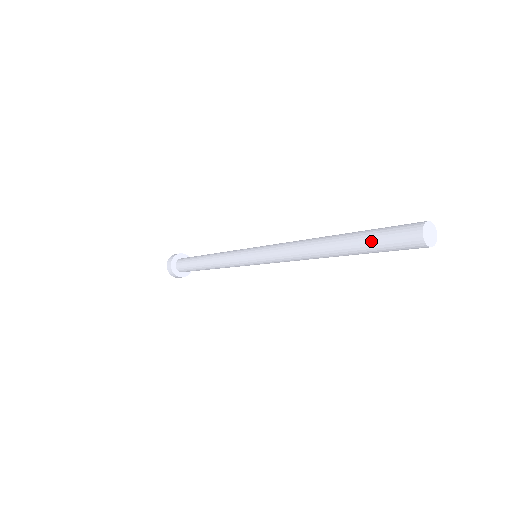
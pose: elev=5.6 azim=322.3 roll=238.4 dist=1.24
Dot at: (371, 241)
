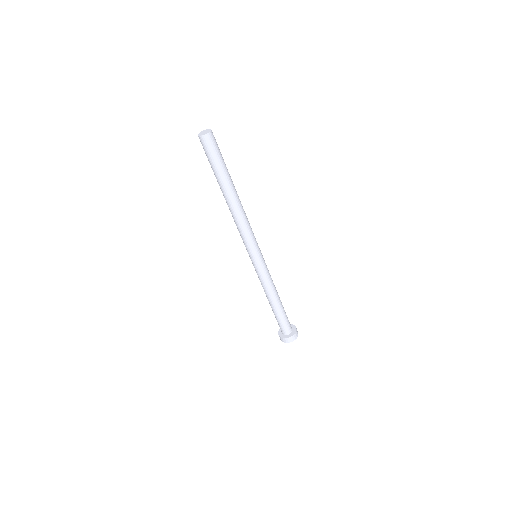
Dot at: (211, 167)
